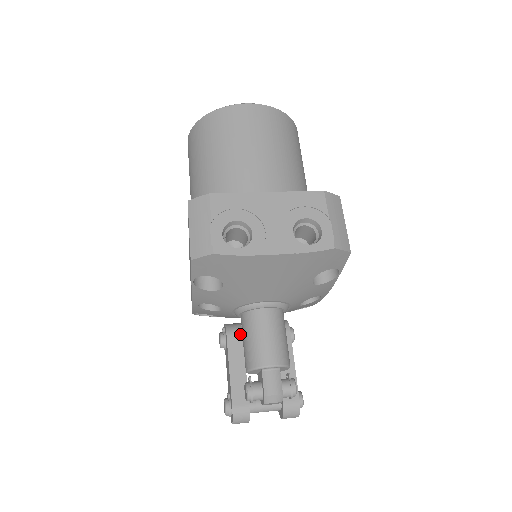
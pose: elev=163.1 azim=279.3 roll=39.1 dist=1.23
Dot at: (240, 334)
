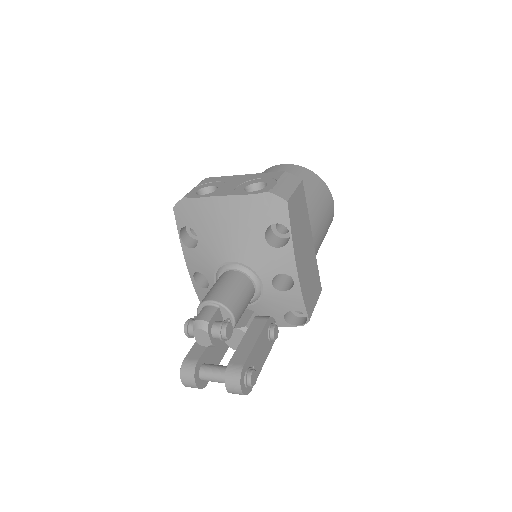
Dot at: occluded
